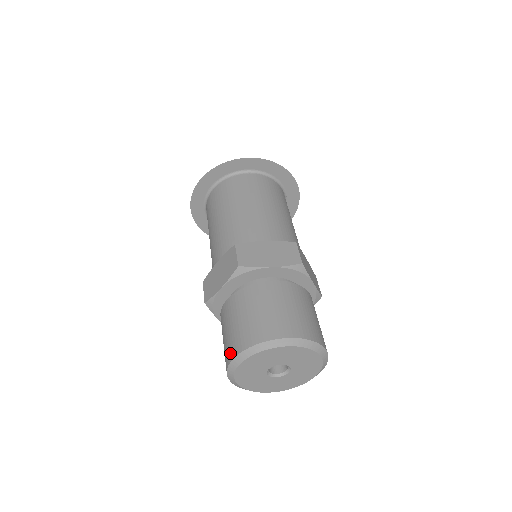
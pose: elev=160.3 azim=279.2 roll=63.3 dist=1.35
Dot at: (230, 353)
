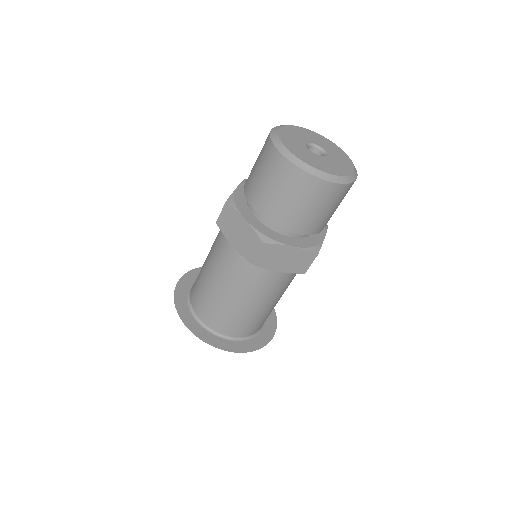
Dot at: (267, 138)
